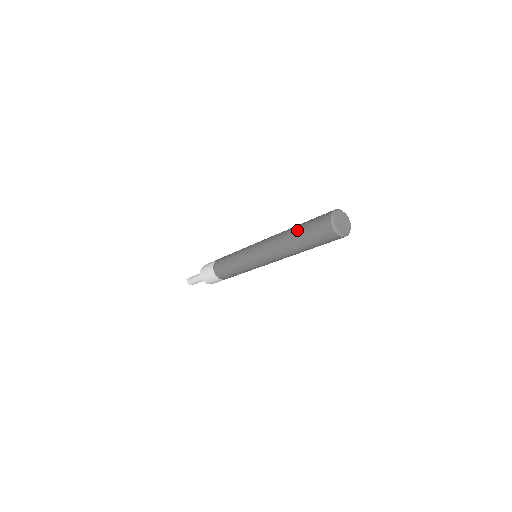
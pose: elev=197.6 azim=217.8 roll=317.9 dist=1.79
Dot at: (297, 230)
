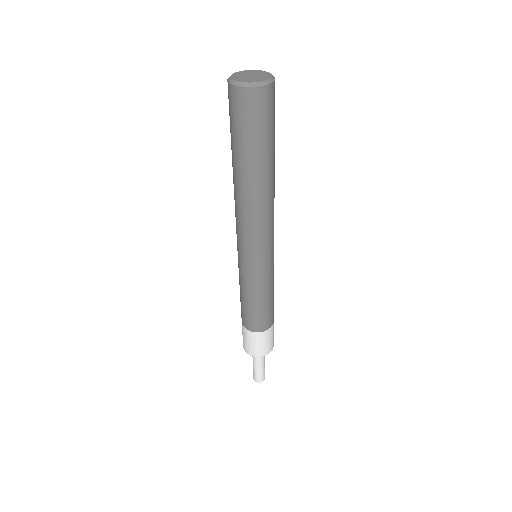
Dot at: occluded
